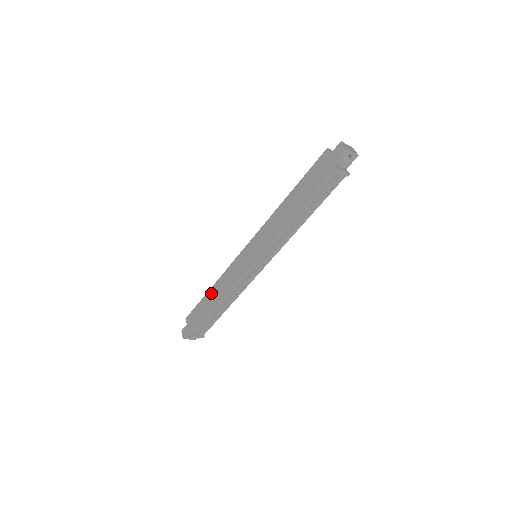
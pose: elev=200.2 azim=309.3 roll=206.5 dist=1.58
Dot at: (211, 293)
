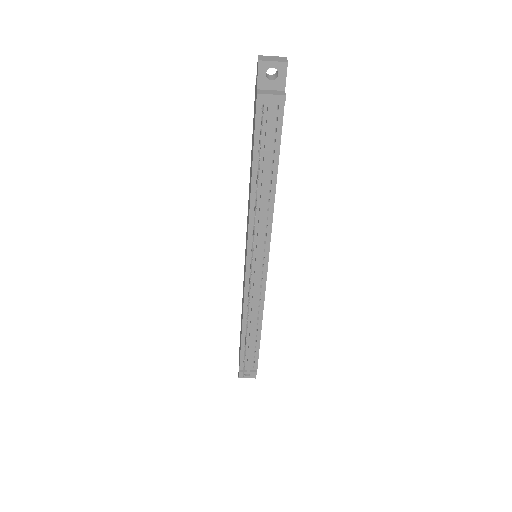
Dot at: (241, 316)
